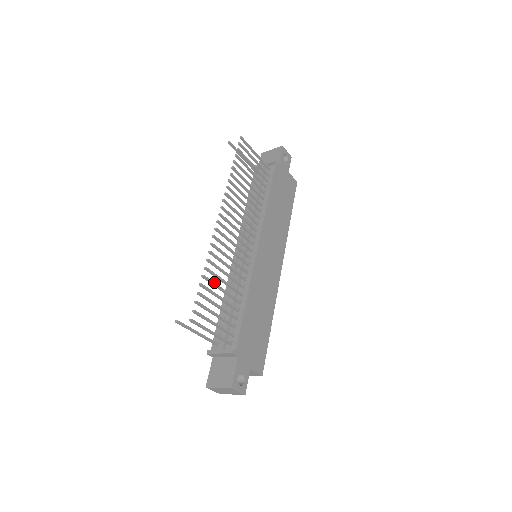
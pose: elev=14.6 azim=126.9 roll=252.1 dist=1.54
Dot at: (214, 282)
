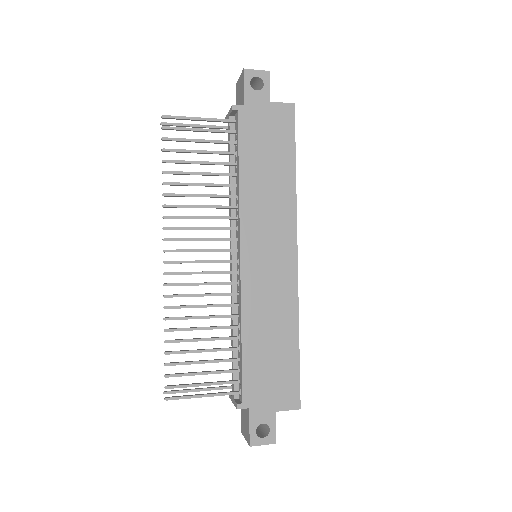
Dot at: (185, 339)
